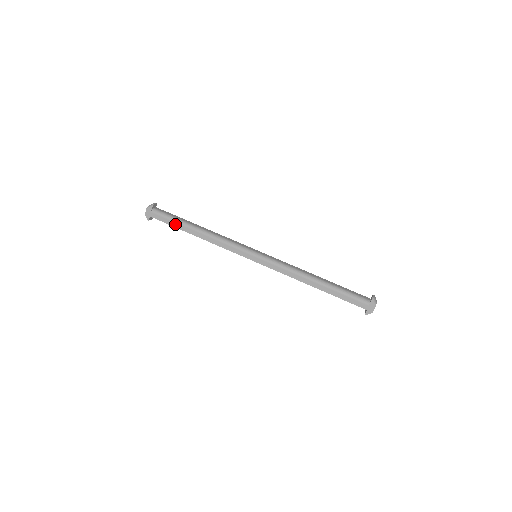
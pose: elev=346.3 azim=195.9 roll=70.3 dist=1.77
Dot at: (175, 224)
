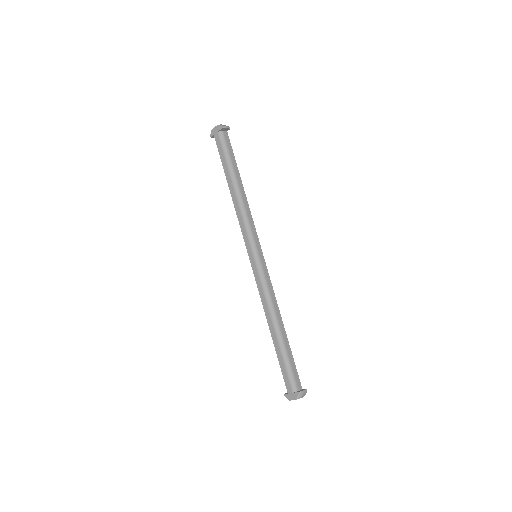
Dot at: (224, 162)
